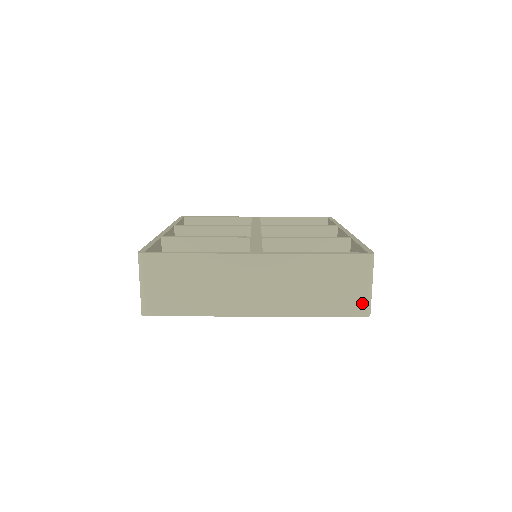
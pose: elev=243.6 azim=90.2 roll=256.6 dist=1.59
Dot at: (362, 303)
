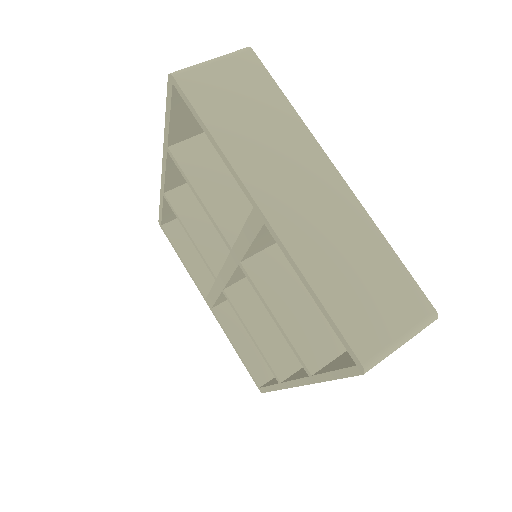
Dot at: (375, 345)
